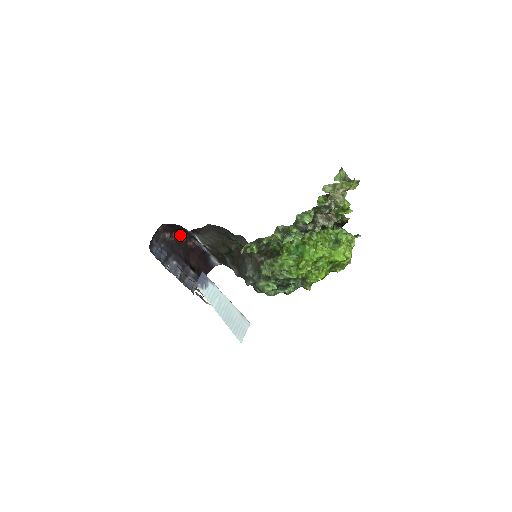
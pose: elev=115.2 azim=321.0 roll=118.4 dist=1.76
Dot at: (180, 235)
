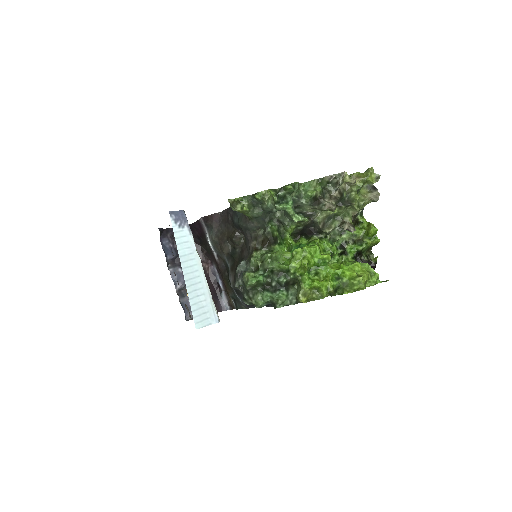
Dot at: (198, 249)
